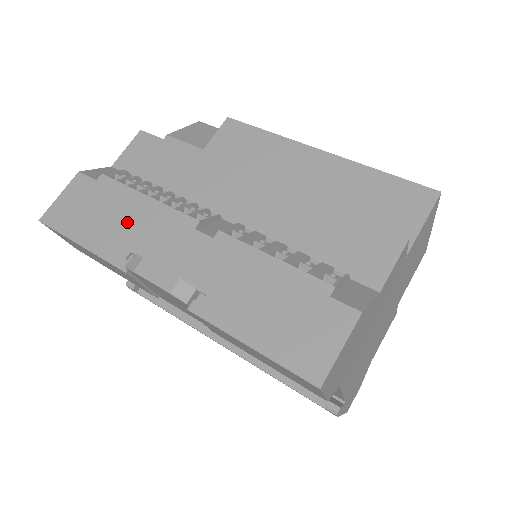
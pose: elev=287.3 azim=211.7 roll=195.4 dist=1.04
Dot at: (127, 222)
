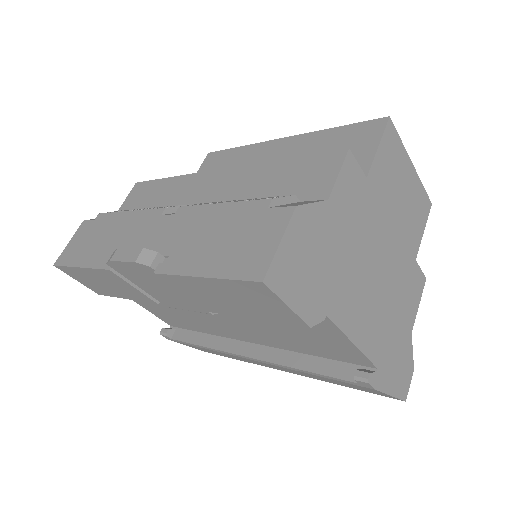
Dot at: (113, 235)
